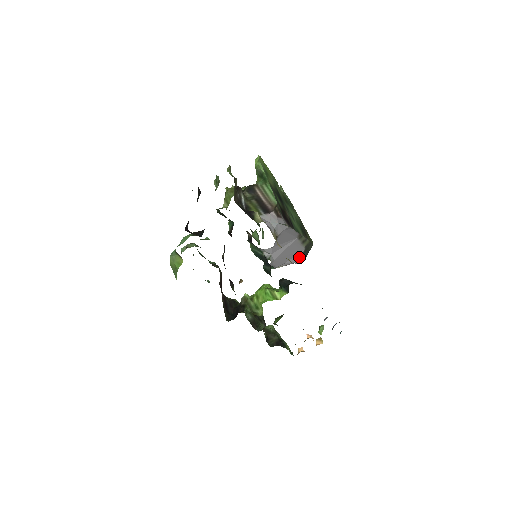
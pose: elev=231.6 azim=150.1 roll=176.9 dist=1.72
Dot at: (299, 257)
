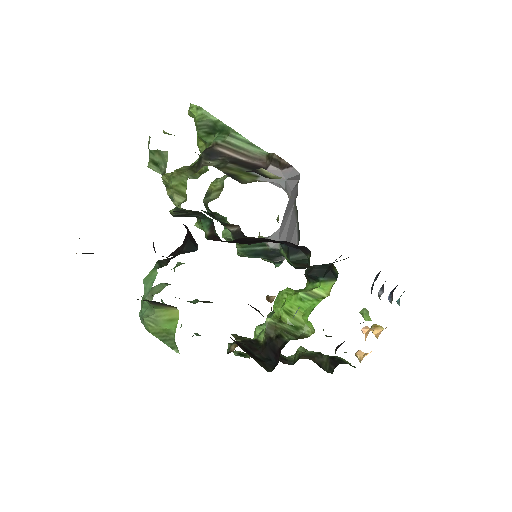
Dot at: (296, 235)
